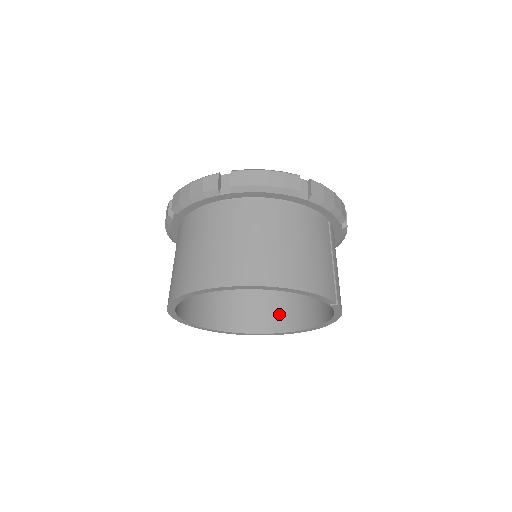
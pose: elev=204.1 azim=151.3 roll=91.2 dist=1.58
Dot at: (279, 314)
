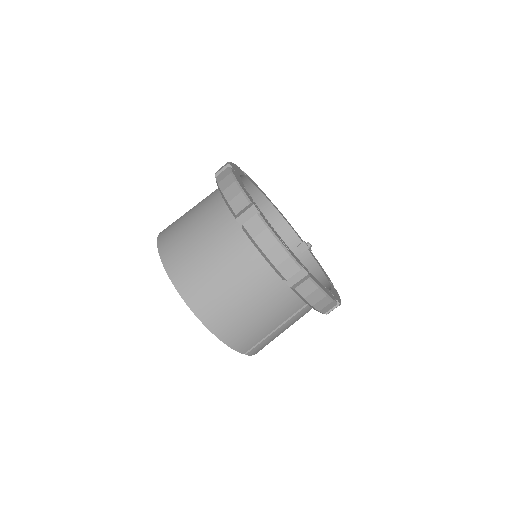
Dot at: occluded
